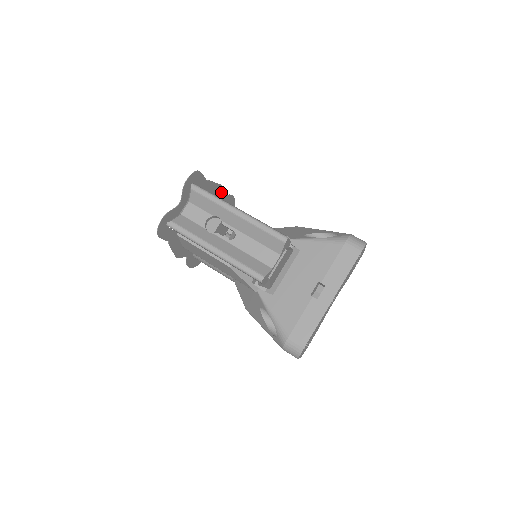
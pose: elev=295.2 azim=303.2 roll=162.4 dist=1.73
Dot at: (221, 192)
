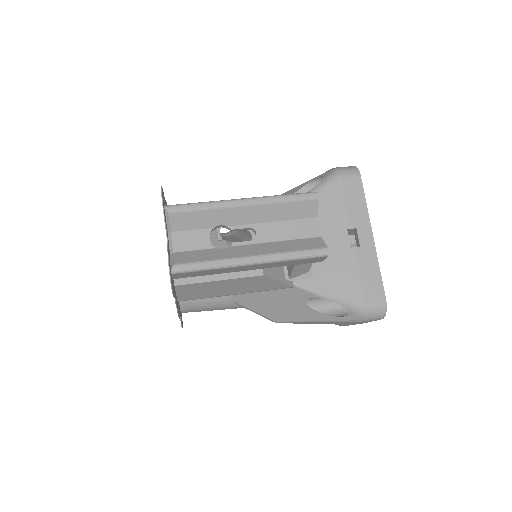
Dot at: occluded
